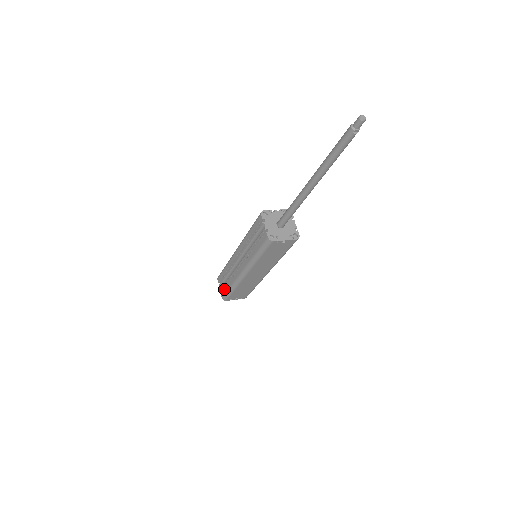
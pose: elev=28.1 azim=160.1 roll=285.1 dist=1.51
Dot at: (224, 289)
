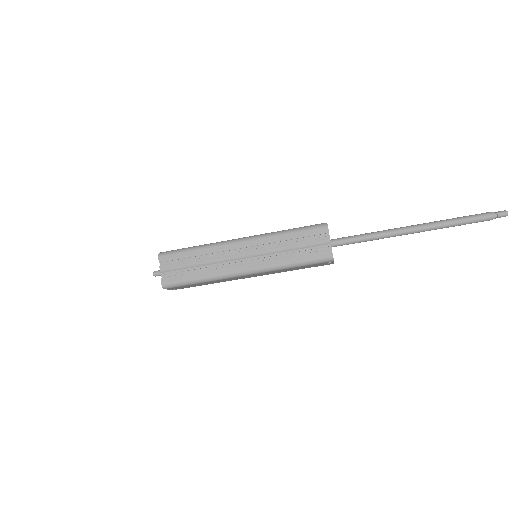
Dot at: (177, 275)
